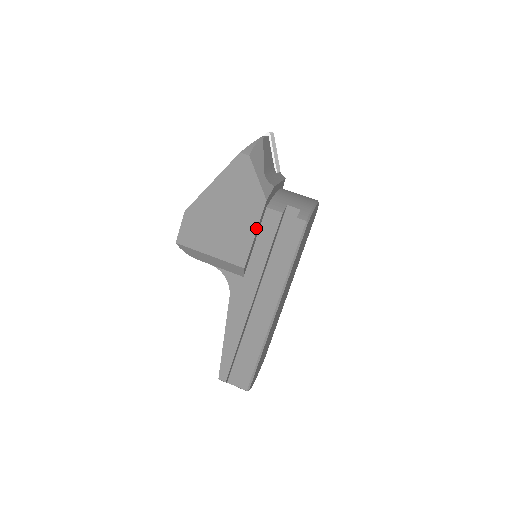
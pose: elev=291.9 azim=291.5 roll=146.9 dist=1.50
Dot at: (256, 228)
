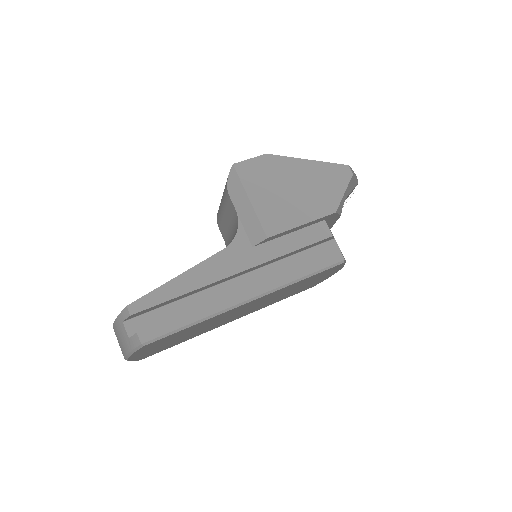
Dot at: (308, 221)
